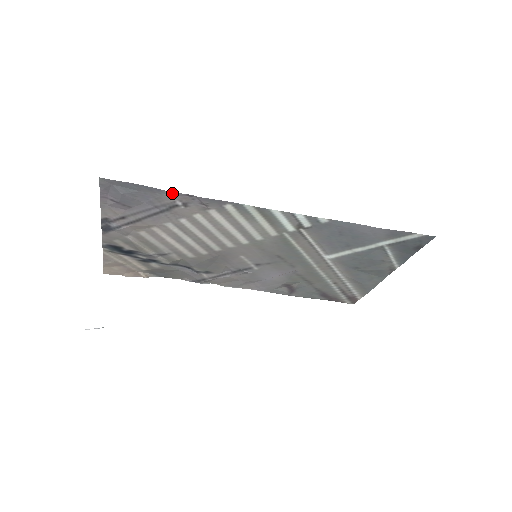
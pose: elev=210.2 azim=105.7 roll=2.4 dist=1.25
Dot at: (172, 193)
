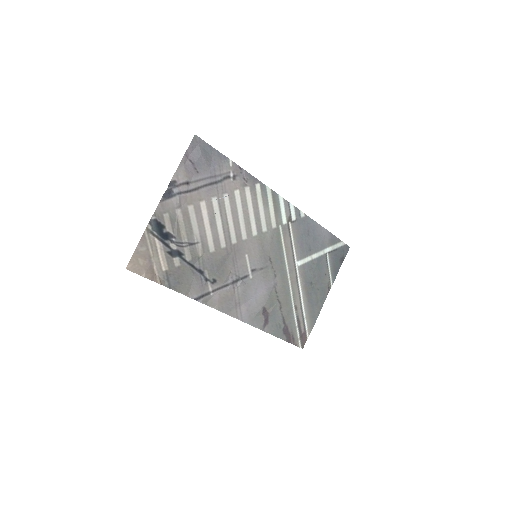
Dot at: (231, 163)
